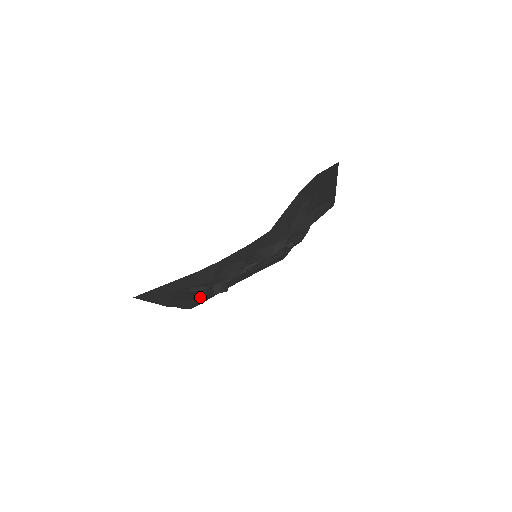
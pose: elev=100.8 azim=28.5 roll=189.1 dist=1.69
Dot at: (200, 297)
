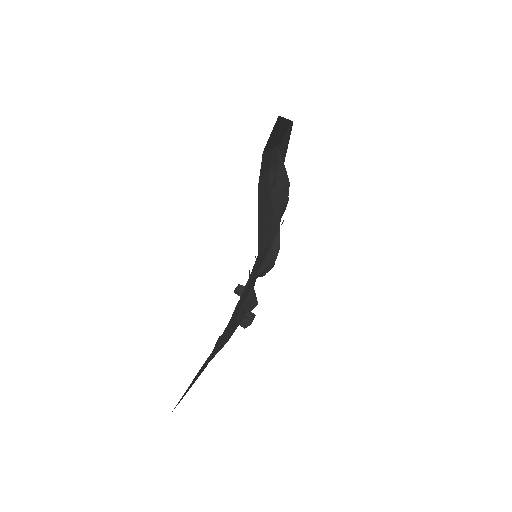
Dot at: occluded
